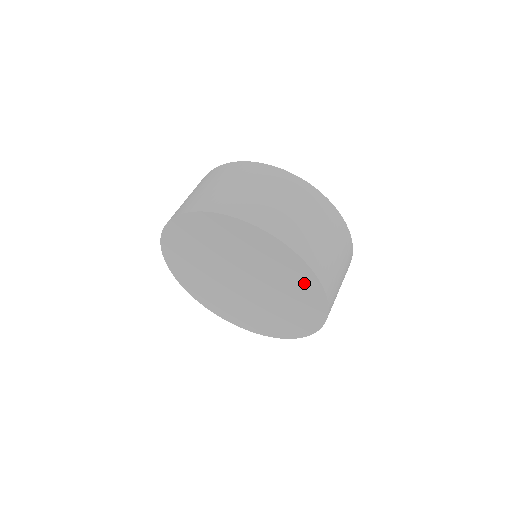
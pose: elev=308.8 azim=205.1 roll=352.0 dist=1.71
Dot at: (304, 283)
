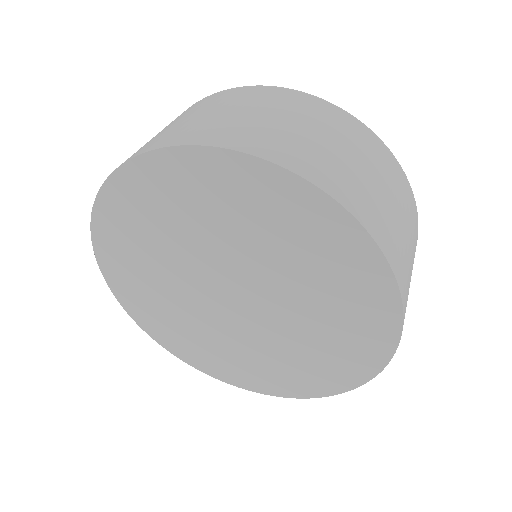
Dot at: (360, 347)
